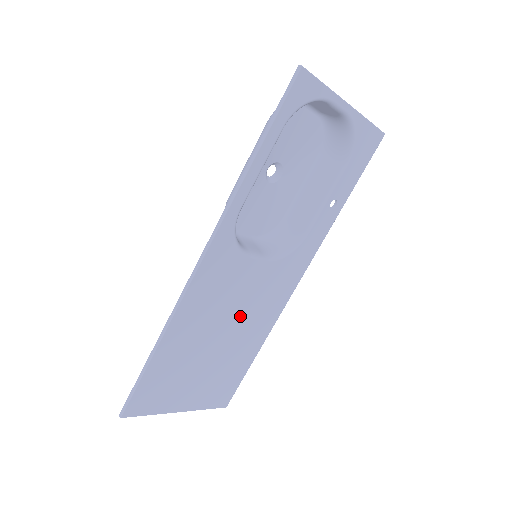
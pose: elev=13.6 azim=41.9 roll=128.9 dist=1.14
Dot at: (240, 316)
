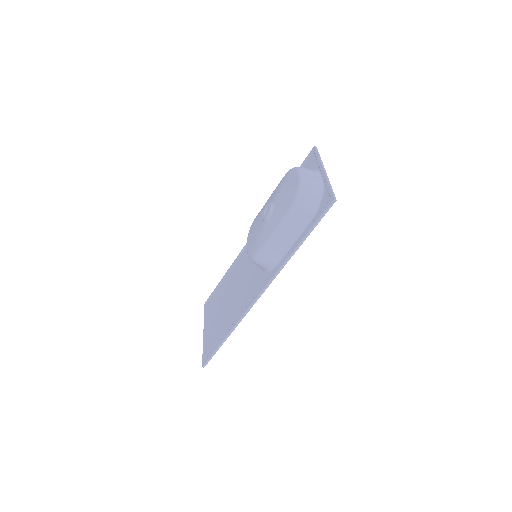
Dot at: occluded
